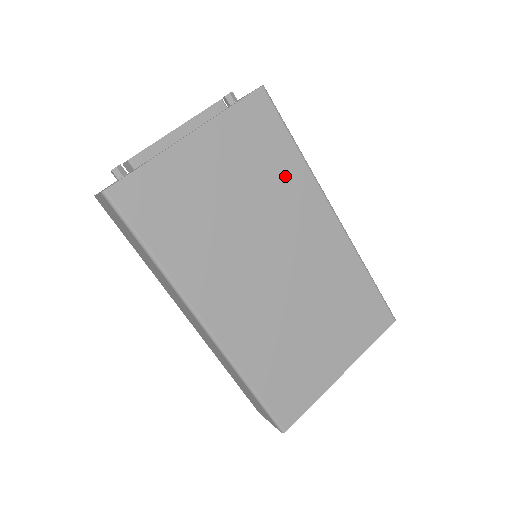
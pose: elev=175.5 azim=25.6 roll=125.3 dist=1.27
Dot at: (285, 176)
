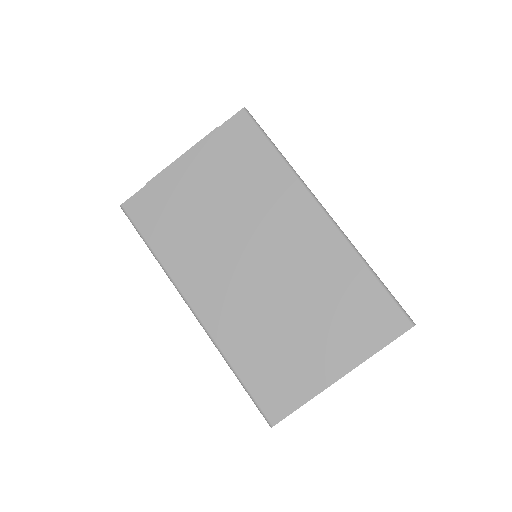
Dot at: (266, 180)
